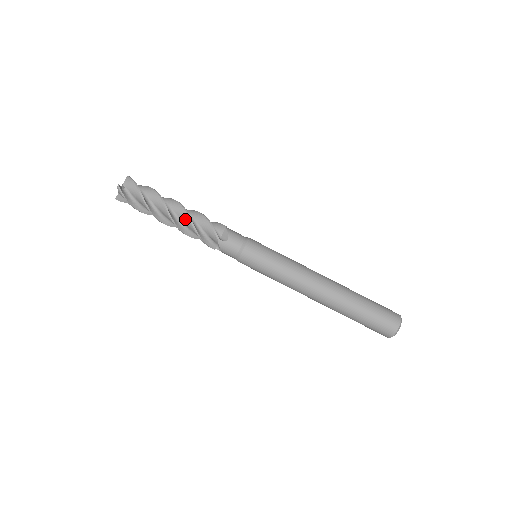
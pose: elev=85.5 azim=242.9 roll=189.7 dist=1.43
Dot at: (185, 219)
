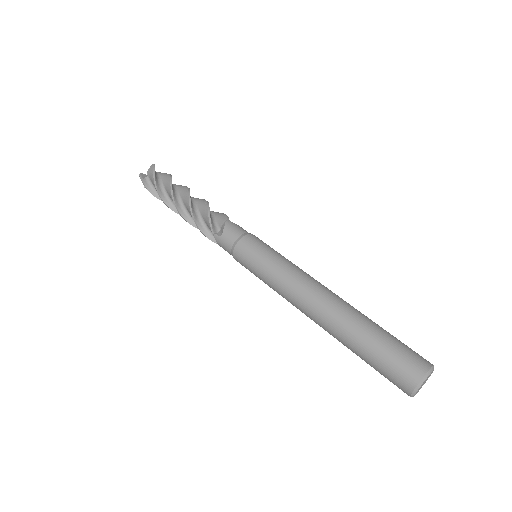
Dot at: (201, 200)
